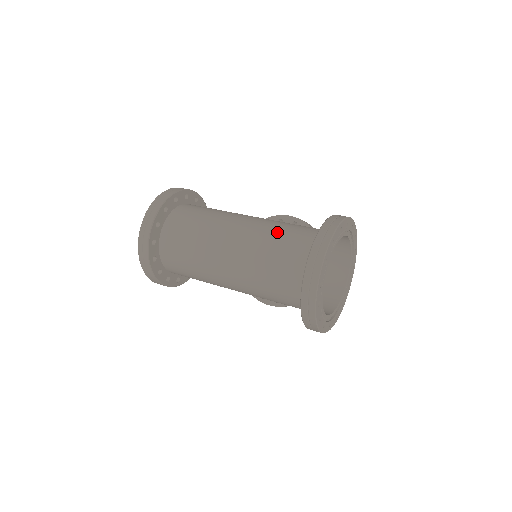
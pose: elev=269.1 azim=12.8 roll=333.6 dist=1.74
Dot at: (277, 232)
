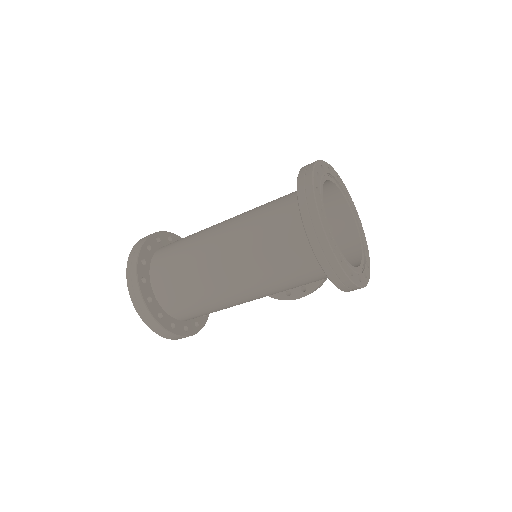
Dot at: (259, 216)
